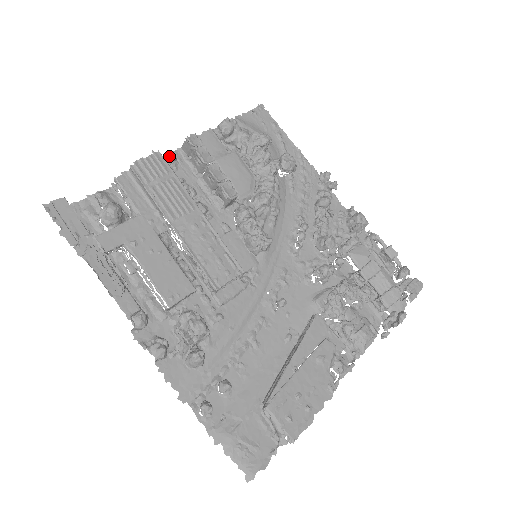
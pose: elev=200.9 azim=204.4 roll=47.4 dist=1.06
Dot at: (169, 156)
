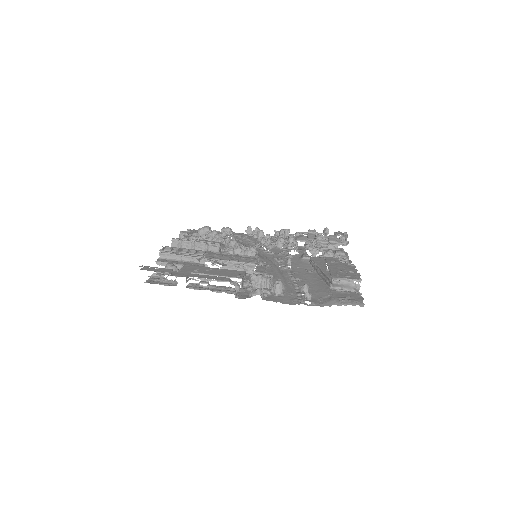
Dot at: occluded
